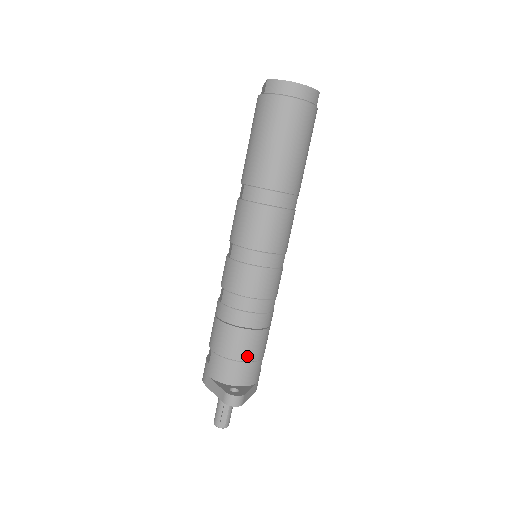
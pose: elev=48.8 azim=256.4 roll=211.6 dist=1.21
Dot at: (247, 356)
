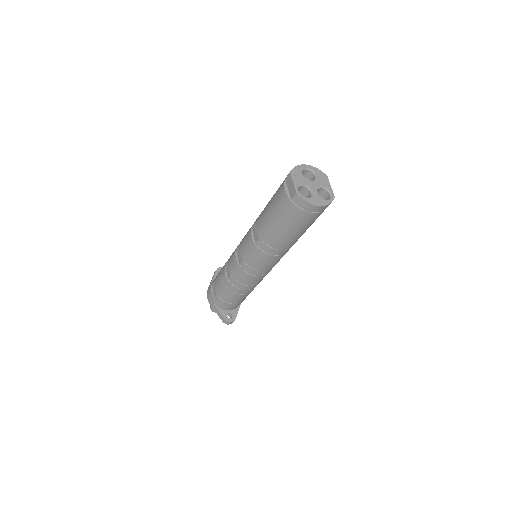
Dot at: (240, 301)
